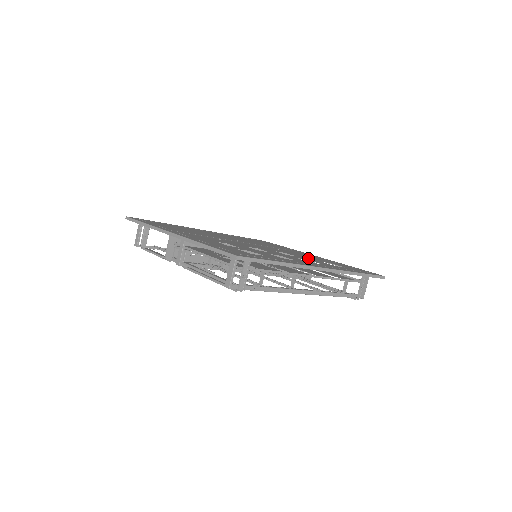
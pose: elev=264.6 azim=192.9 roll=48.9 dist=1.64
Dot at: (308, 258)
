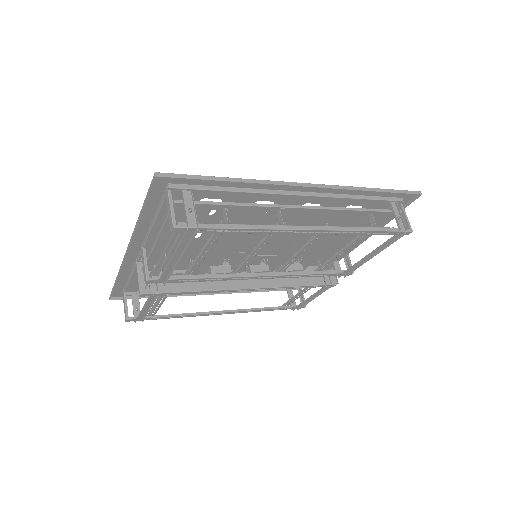
Dot at: occluded
